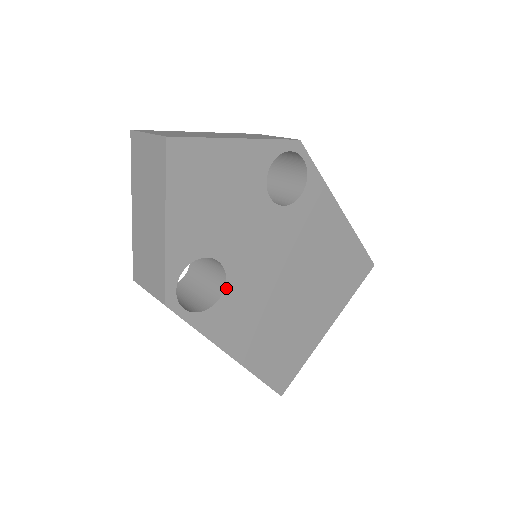
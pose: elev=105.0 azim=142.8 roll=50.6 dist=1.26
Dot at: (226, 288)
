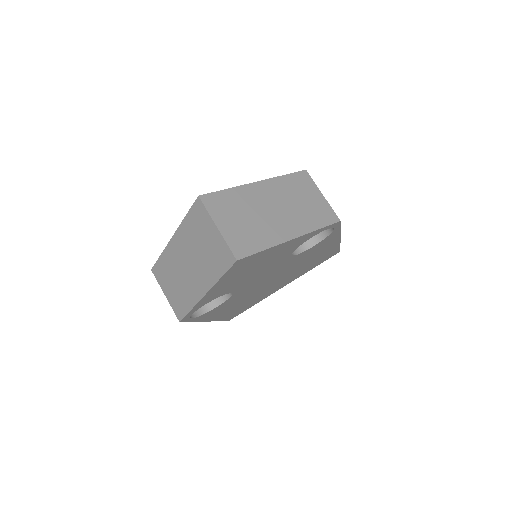
Dot at: (227, 300)
